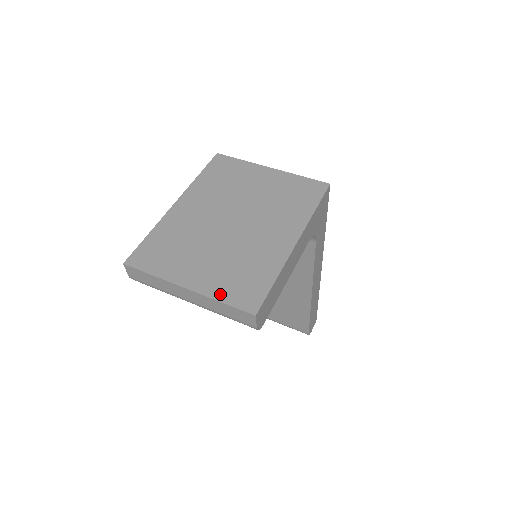
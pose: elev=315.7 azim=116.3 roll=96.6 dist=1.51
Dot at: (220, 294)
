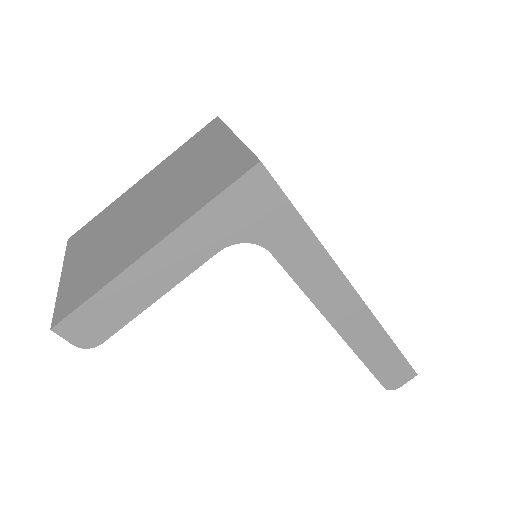
Dot at: (63, 293)
